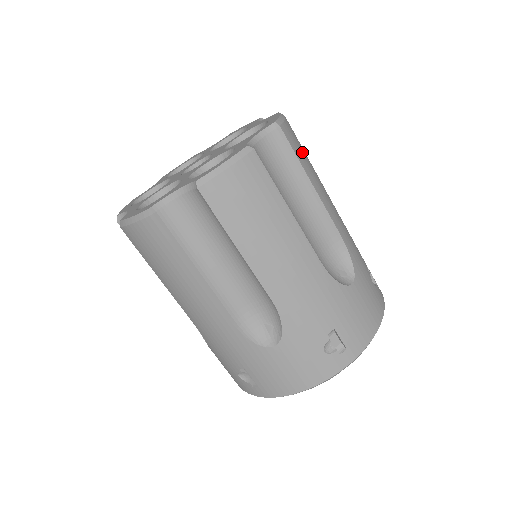
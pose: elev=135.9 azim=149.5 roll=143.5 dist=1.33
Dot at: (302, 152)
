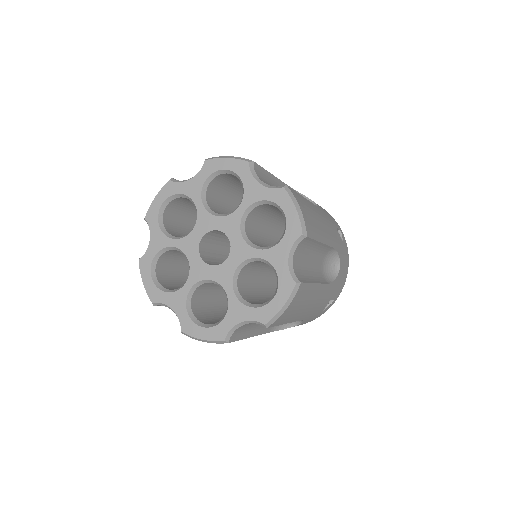
Dot at: (312, 222)
